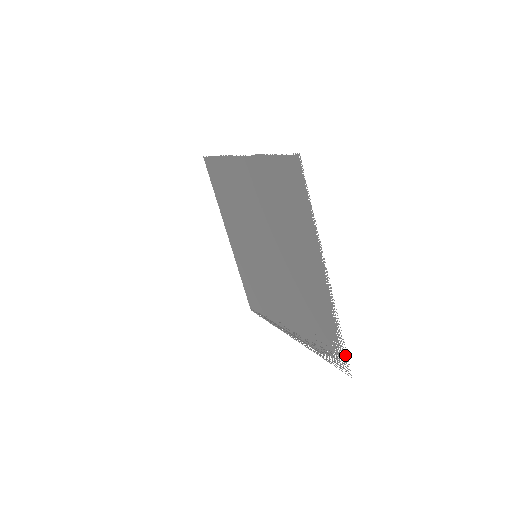
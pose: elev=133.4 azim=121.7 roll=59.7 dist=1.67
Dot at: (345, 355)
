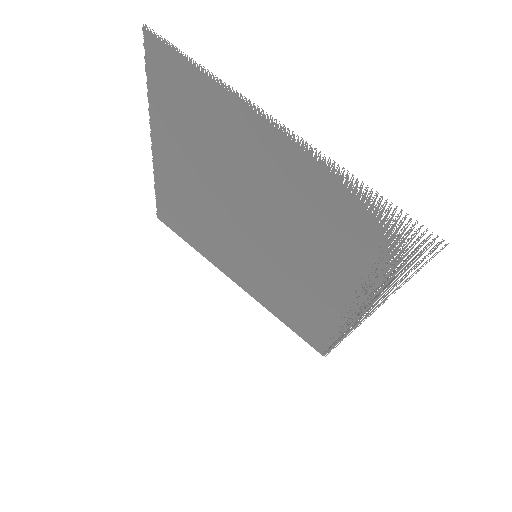
Dot at: (404, 218)
